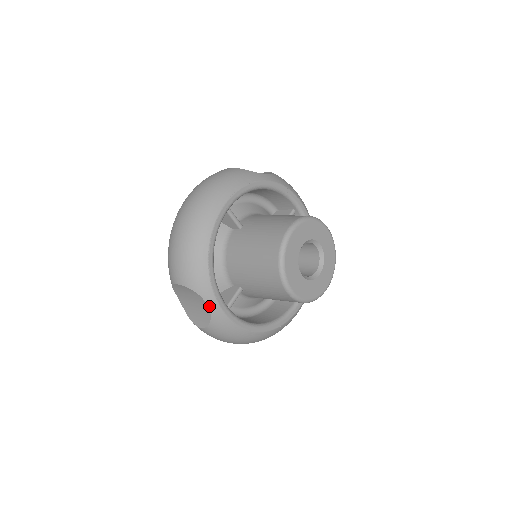
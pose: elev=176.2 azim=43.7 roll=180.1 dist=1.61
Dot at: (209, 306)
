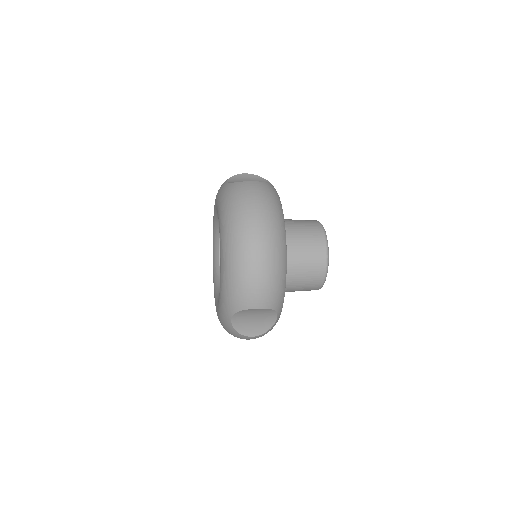
Dot at: (277, 317)
